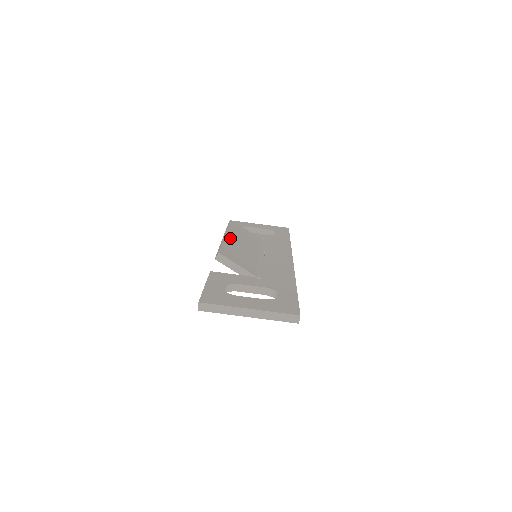
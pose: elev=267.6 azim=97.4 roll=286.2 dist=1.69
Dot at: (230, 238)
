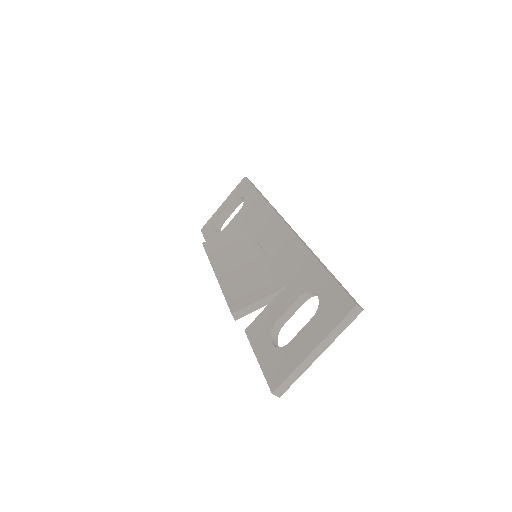
Dot at: (221, 273)
